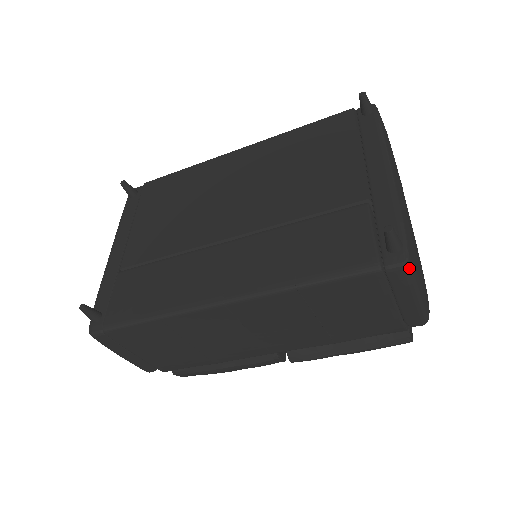
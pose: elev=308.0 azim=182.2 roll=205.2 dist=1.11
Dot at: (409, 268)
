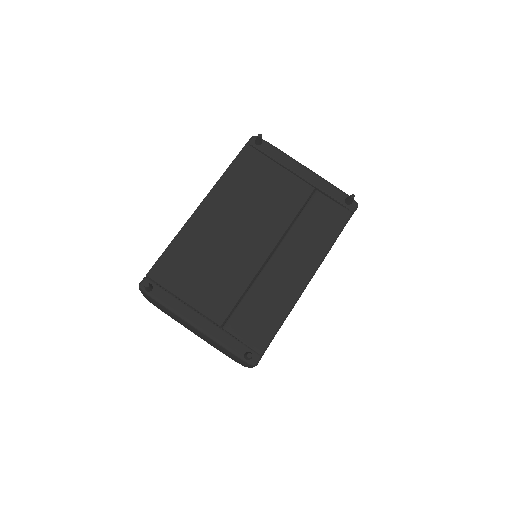
Dot at: (357, 206)
